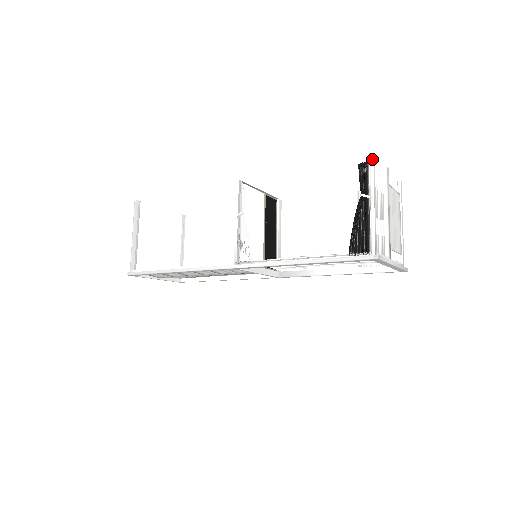
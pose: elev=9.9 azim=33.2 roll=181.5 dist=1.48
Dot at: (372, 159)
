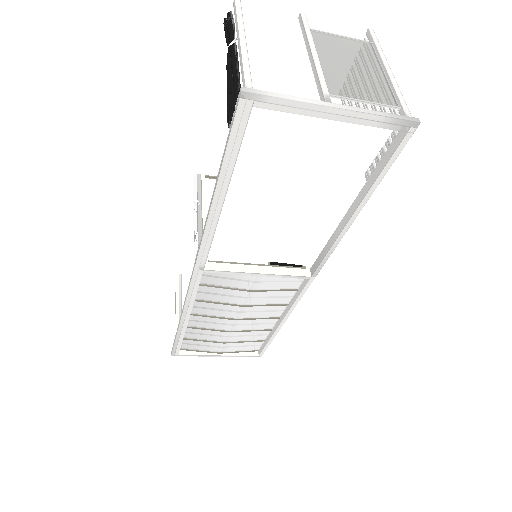
Dot at: (234, 4)
